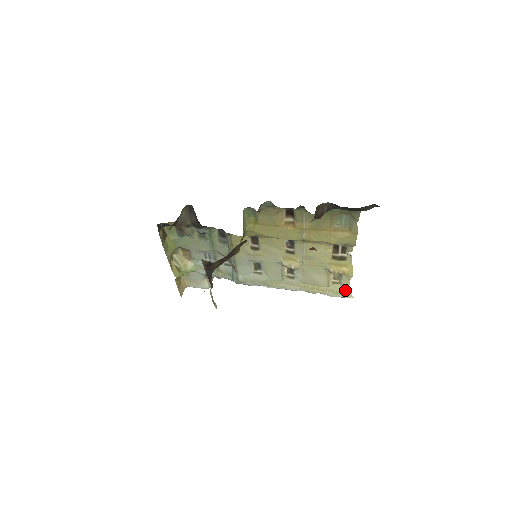
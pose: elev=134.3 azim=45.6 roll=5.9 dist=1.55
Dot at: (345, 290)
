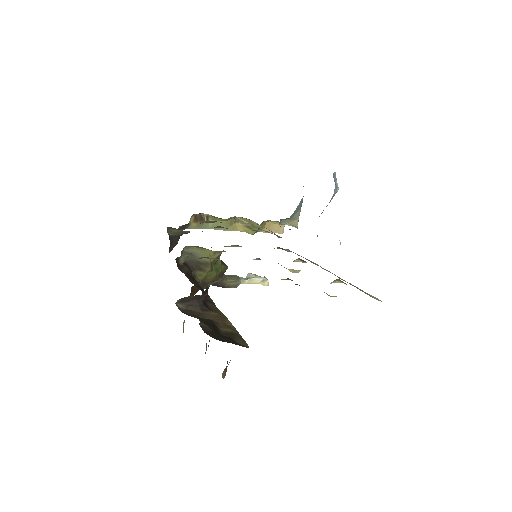
Dot at: occluded
